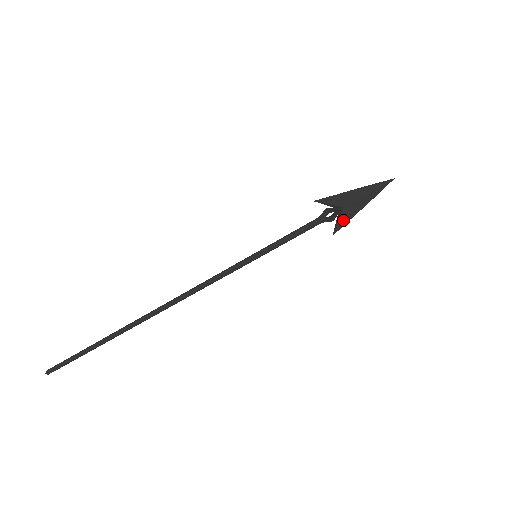
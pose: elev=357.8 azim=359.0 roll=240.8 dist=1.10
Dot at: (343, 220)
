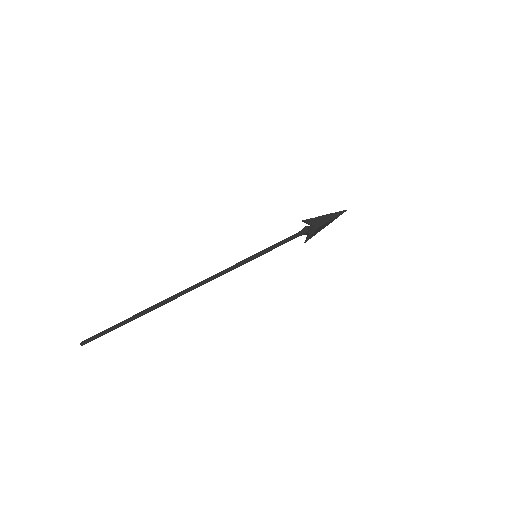
Dot at: (313, 235)
